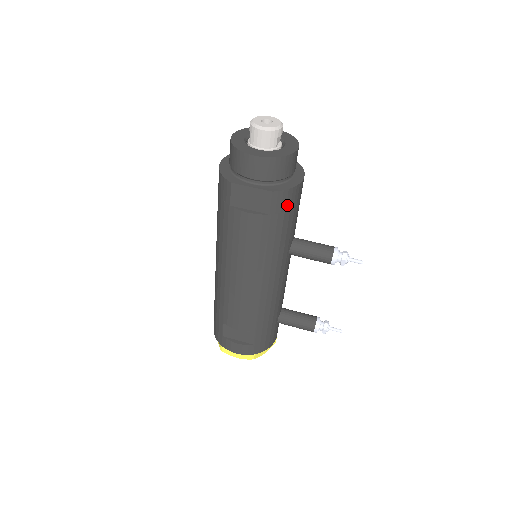
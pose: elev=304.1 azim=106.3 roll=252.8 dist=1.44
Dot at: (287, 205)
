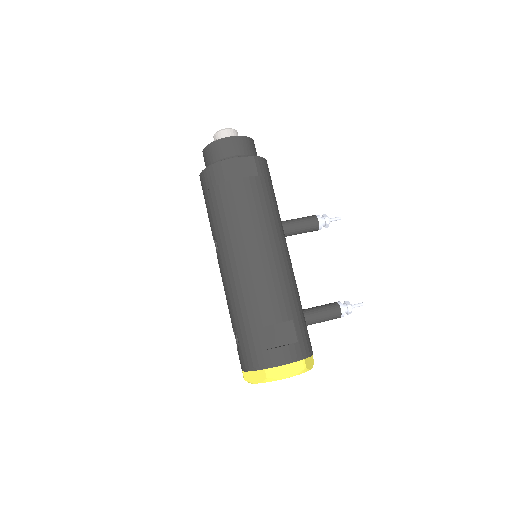
Dot at: (267, 173)
